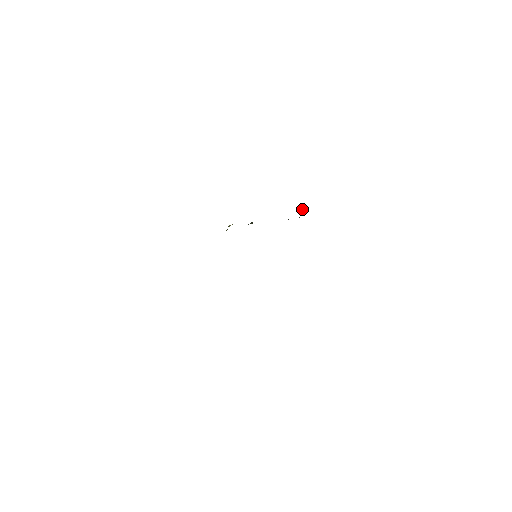
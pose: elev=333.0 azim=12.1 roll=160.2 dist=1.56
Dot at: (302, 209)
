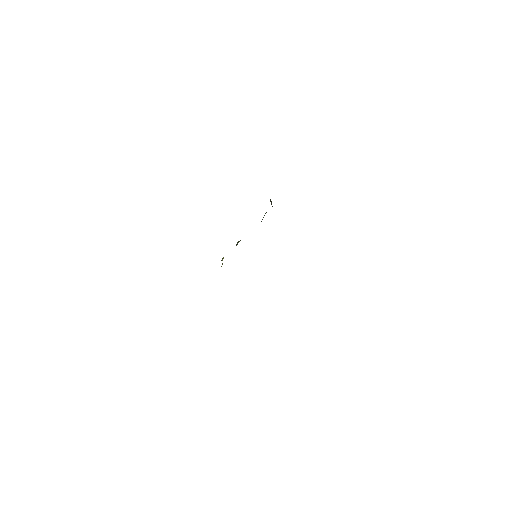
Dot at: (271, 201)
